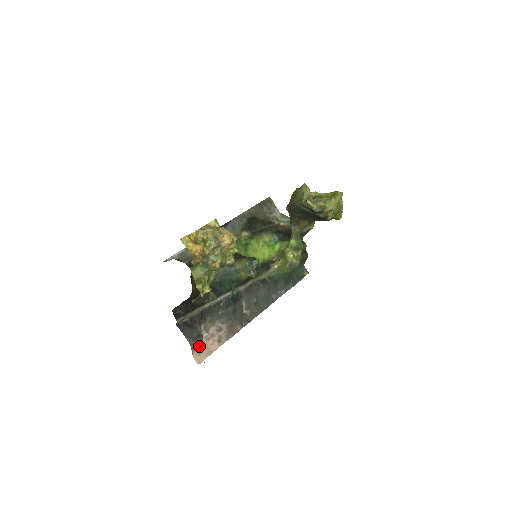
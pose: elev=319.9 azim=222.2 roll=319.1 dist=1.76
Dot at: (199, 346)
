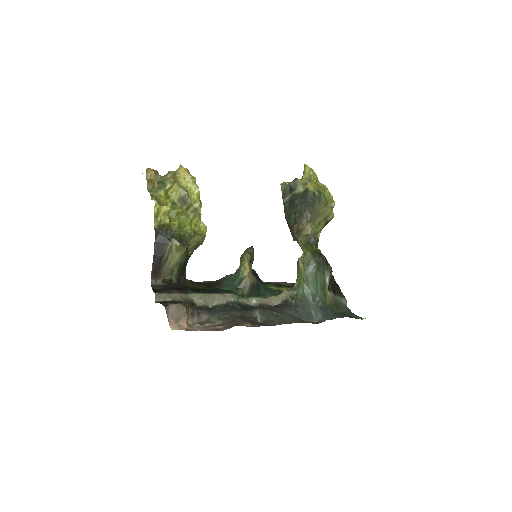
Dot at: (182, 322)
